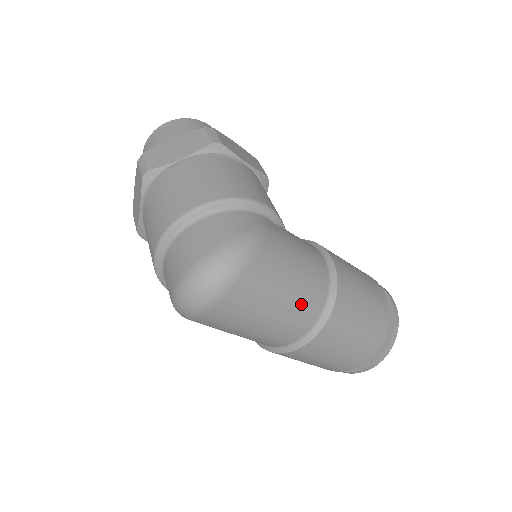
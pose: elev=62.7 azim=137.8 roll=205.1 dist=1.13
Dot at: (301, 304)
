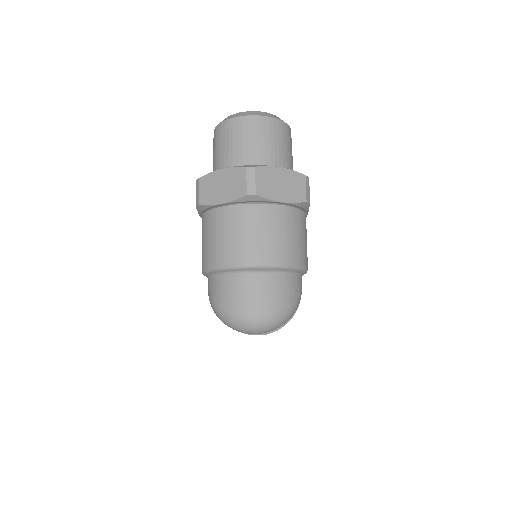
Dot at: occluded
